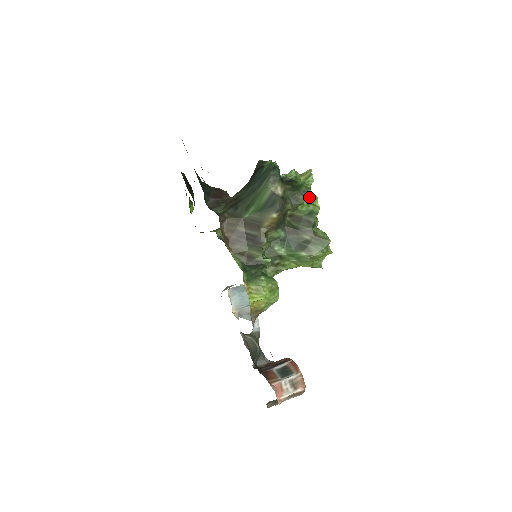
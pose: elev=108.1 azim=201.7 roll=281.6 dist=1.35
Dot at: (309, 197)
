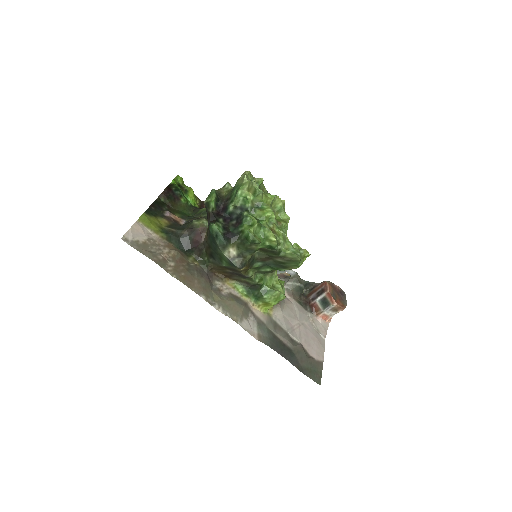
Dot at: (260, 241)
